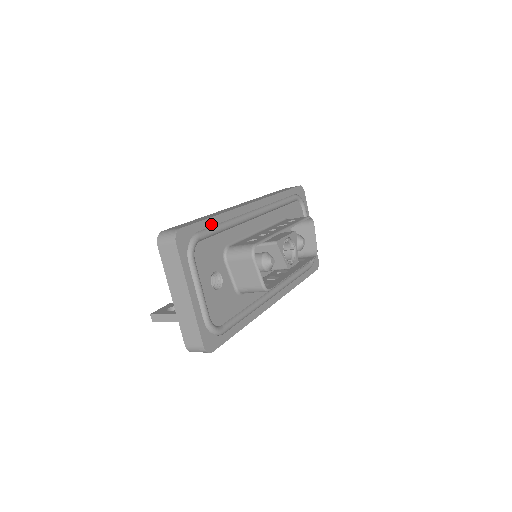
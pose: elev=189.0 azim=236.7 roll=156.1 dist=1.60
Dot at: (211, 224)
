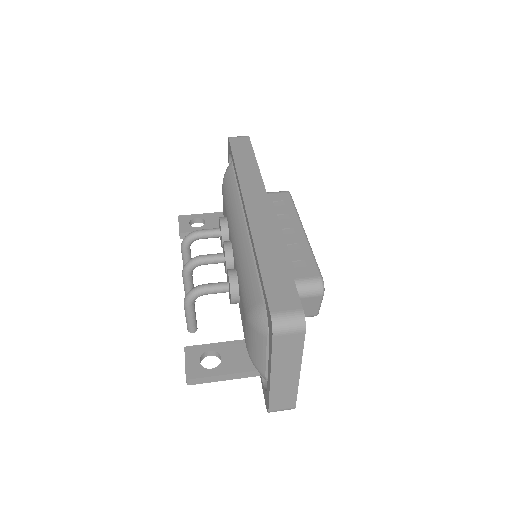
Dot at: occluded
